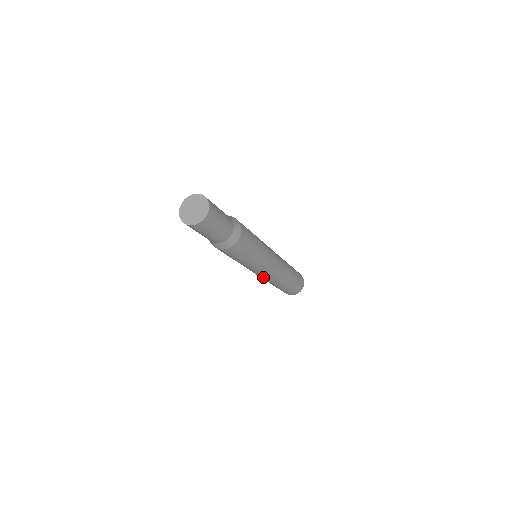
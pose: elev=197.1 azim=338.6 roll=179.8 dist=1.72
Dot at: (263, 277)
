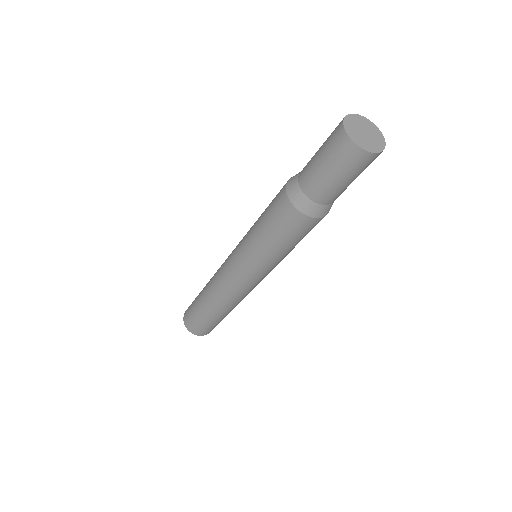
Dot at: (242, 292)
